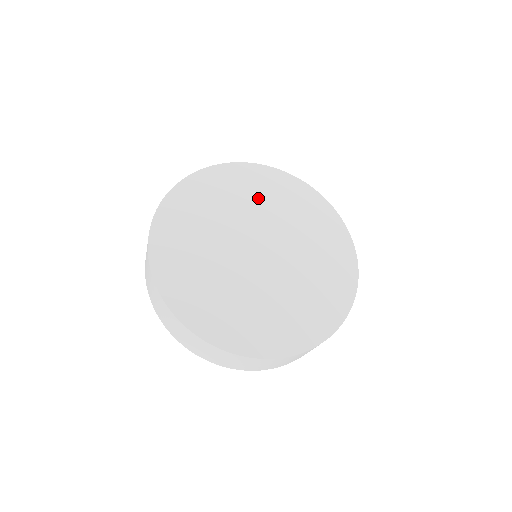
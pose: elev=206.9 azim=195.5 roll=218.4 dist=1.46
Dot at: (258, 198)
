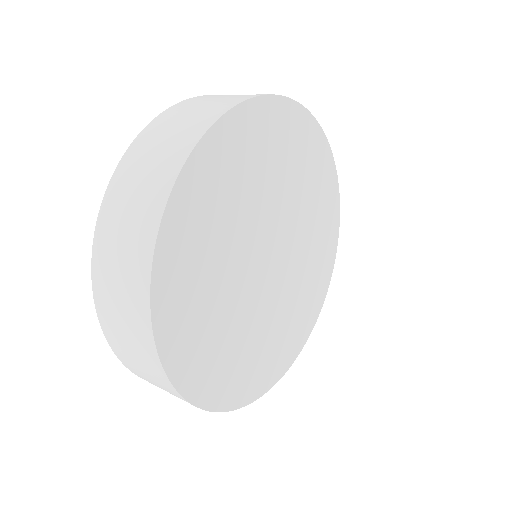
Dot at: (296, 176)
